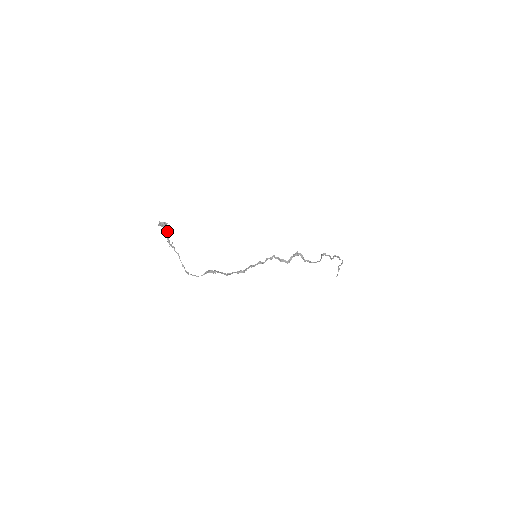
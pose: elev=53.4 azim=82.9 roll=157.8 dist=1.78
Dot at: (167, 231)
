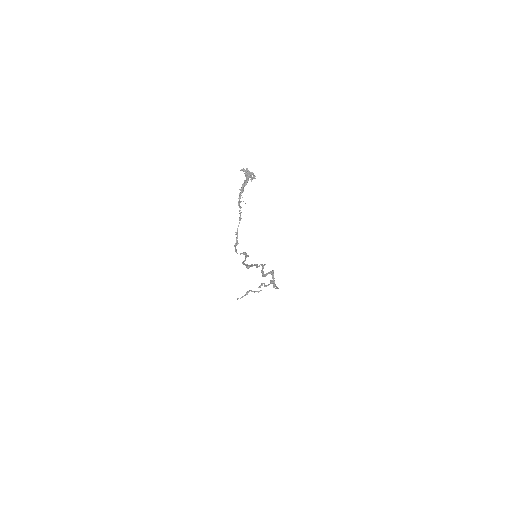
Dot at: (245, 184)
